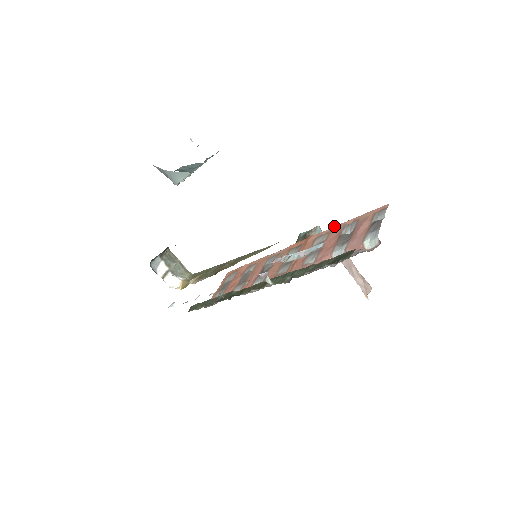
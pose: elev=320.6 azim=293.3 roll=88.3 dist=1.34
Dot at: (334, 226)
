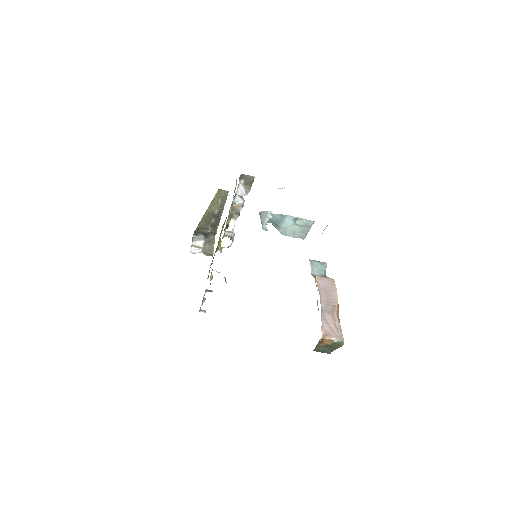
Dot at: occluded
